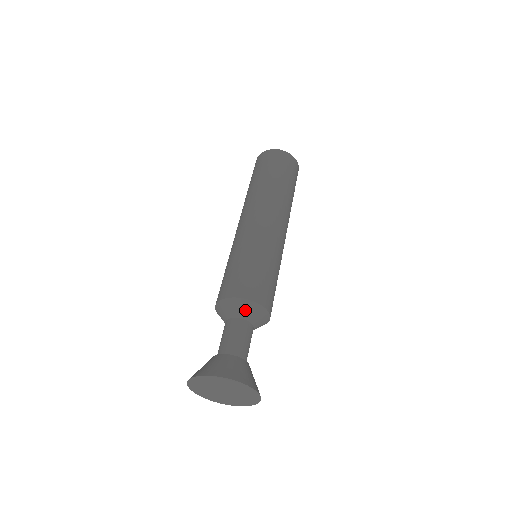
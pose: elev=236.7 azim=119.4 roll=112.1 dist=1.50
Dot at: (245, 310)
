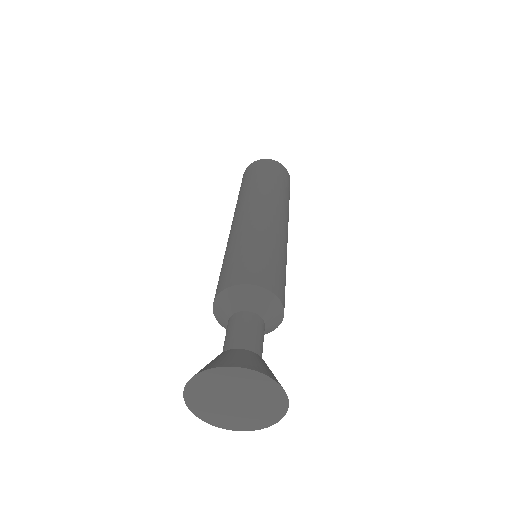
Dot at: (272, 313)
